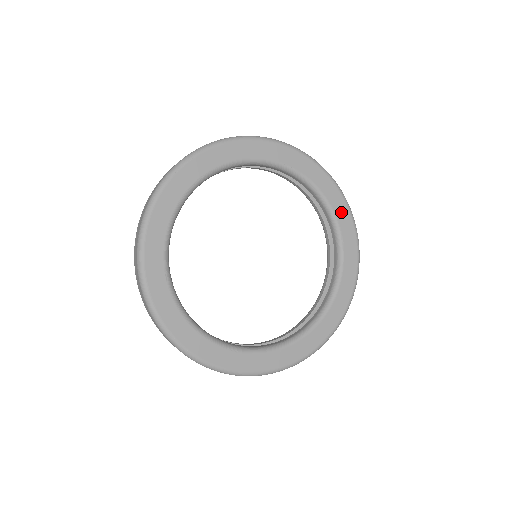
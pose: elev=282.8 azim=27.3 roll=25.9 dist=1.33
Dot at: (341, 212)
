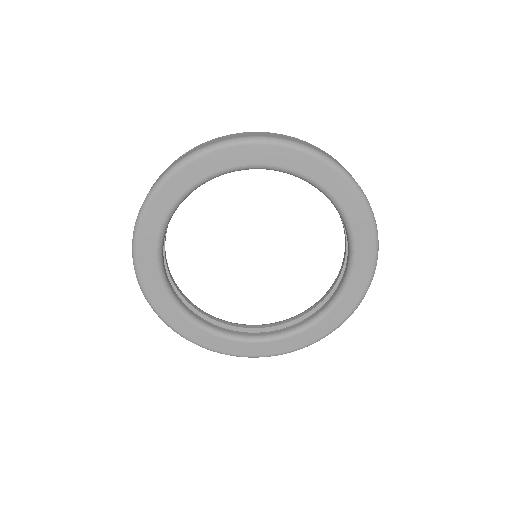
Dot at: (363, 237)
